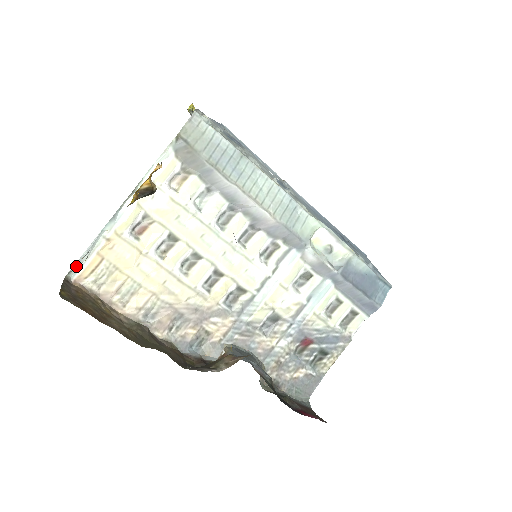
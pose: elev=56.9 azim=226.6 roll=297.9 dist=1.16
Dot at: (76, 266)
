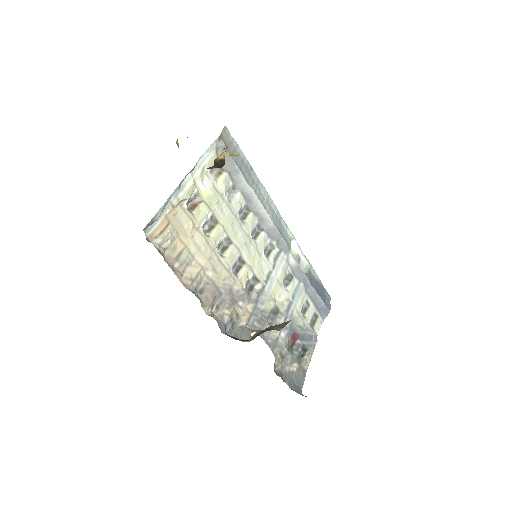
Dot at: (151, 223)
